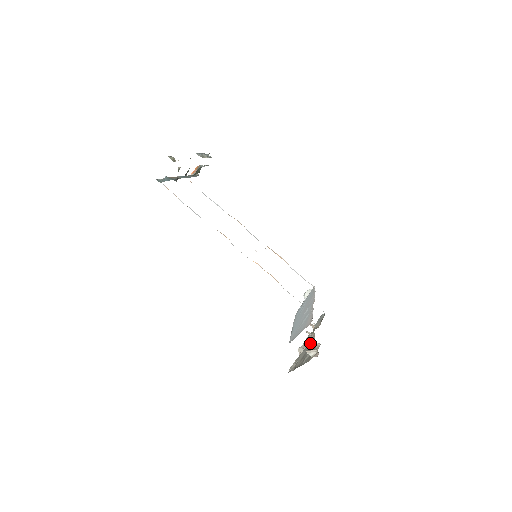
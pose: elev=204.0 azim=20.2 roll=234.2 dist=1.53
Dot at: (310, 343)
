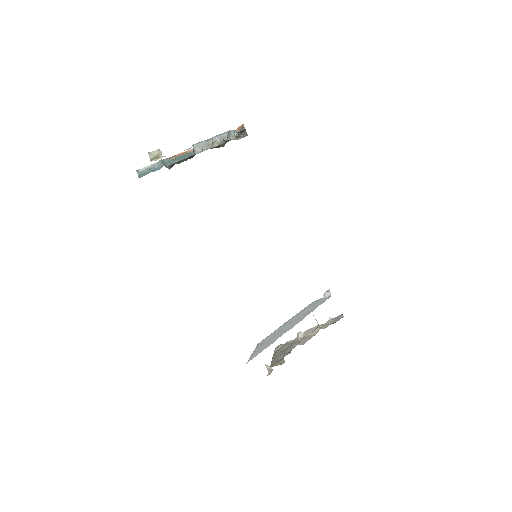
Dot at: (296, 343)
